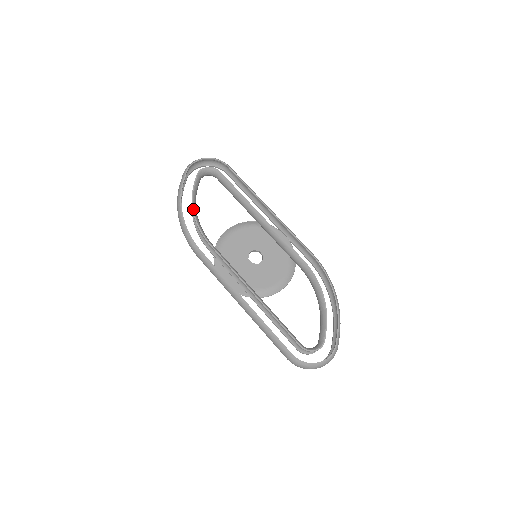
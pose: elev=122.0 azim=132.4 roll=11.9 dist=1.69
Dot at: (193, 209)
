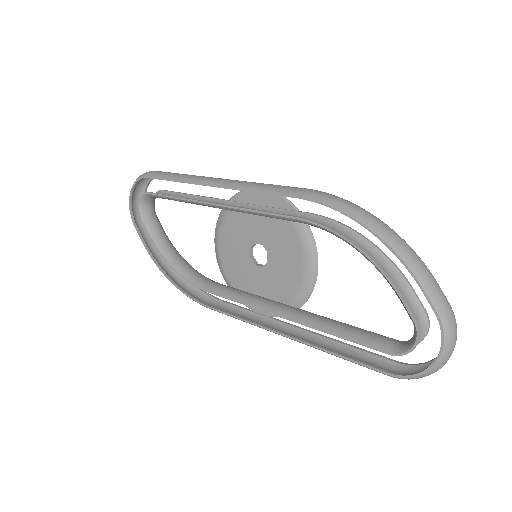
Dot at: (169, 264)
